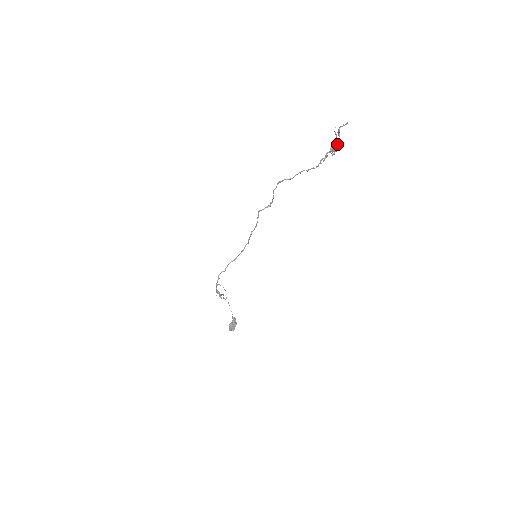
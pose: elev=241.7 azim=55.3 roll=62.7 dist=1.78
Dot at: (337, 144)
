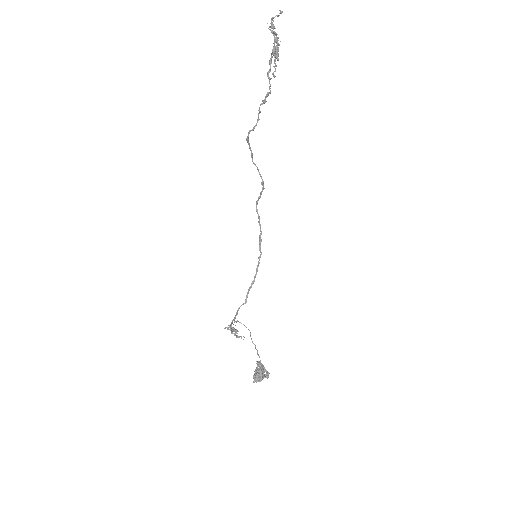
Dot at: occluded
